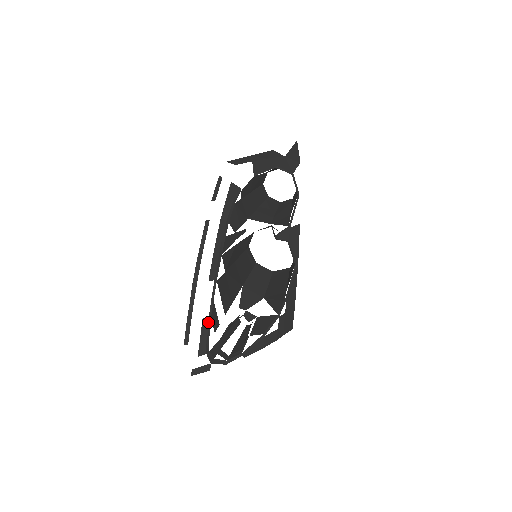
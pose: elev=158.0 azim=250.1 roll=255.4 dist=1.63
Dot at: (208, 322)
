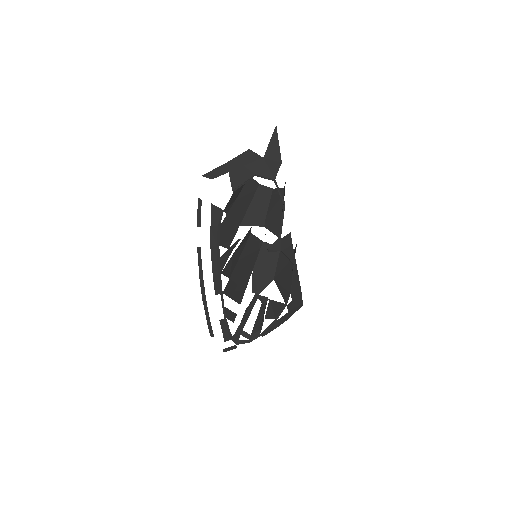
Dot at: (225, 321)
